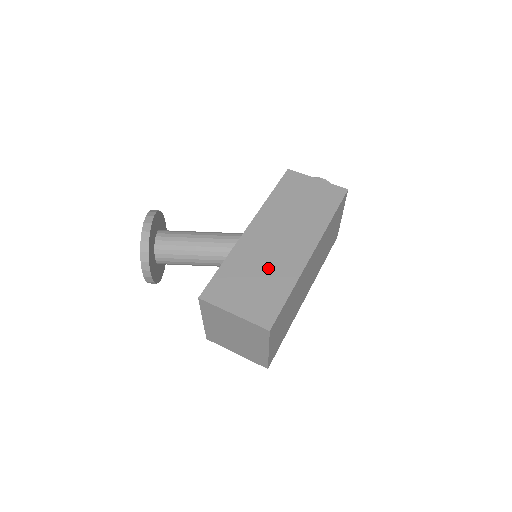
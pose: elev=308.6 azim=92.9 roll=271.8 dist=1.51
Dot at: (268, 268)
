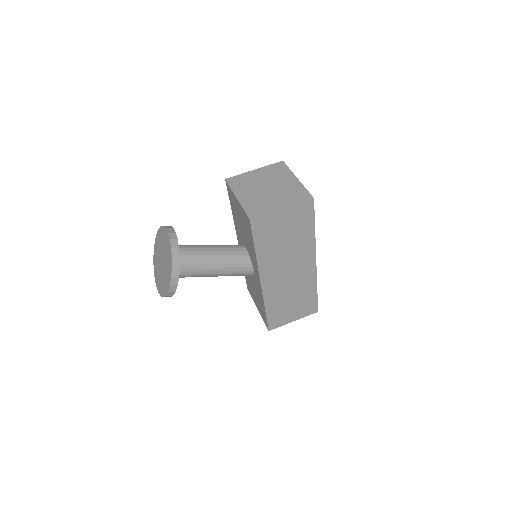
Dot at: occluded
